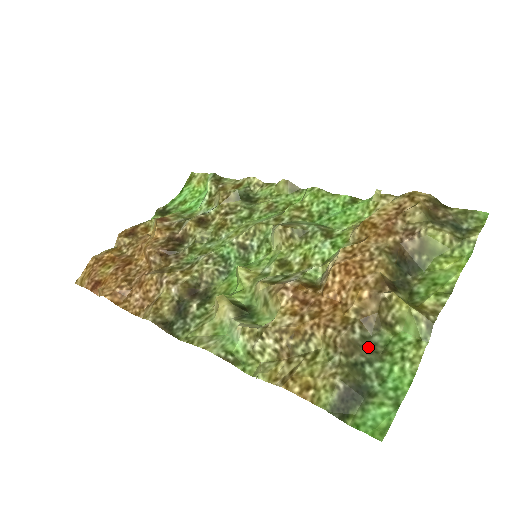
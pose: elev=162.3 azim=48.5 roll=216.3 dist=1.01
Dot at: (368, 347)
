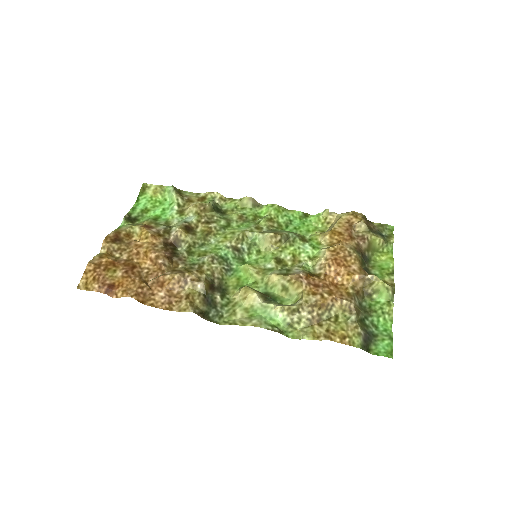
Dot at: (362, 309)
